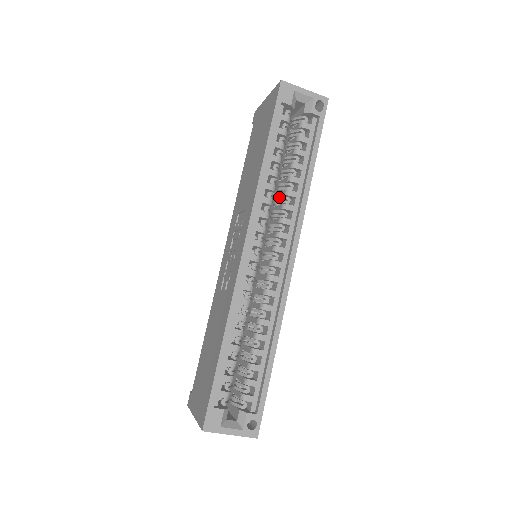
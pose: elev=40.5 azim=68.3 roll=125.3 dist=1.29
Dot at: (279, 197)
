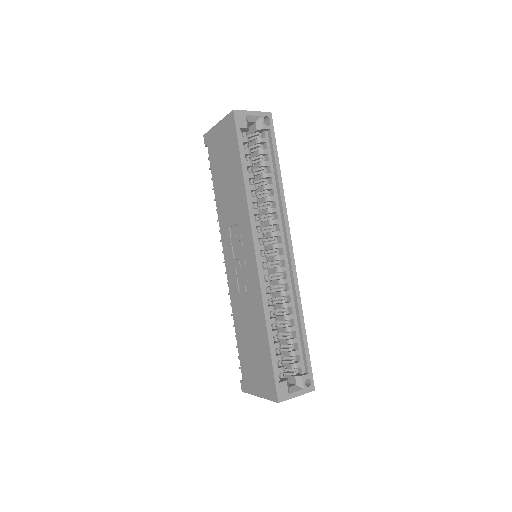
Dot at: (261, 204)
